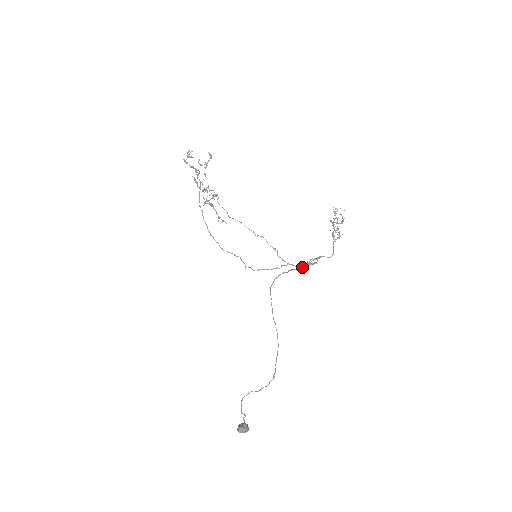
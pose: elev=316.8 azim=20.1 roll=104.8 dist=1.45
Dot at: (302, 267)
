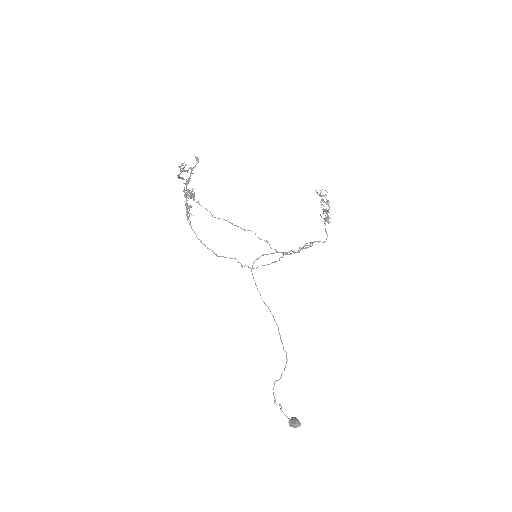
Dot at: (294, 253)
